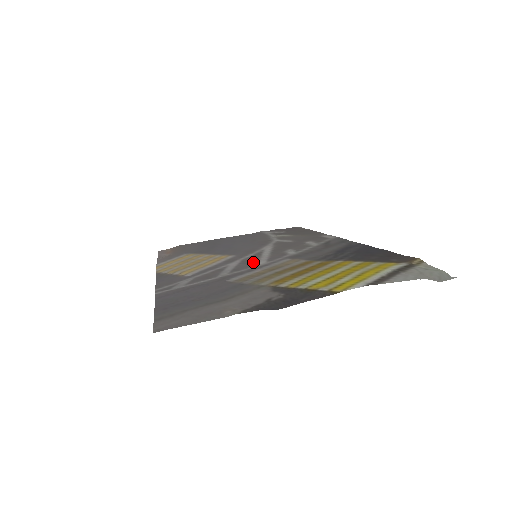
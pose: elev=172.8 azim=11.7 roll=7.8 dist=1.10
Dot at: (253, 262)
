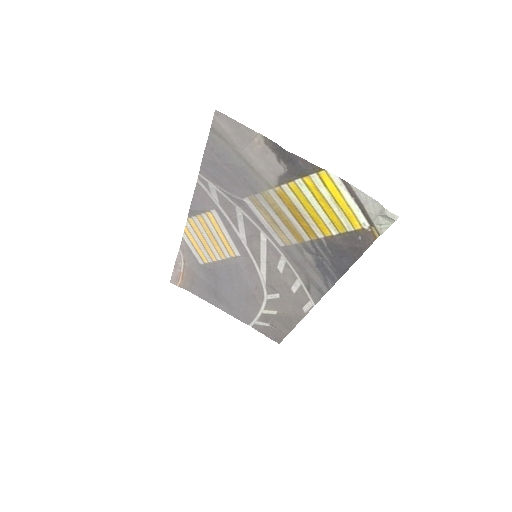
Dot at: (257, 238)
